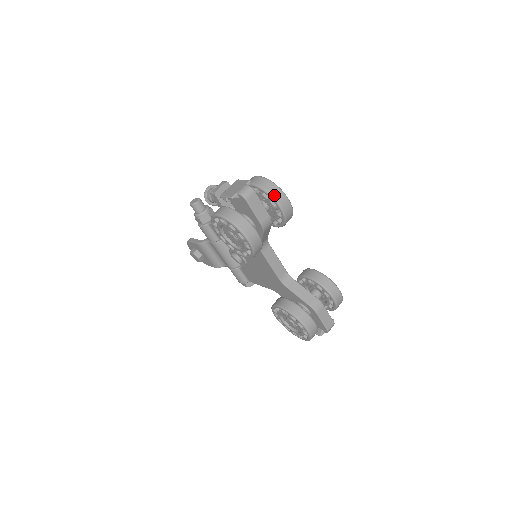
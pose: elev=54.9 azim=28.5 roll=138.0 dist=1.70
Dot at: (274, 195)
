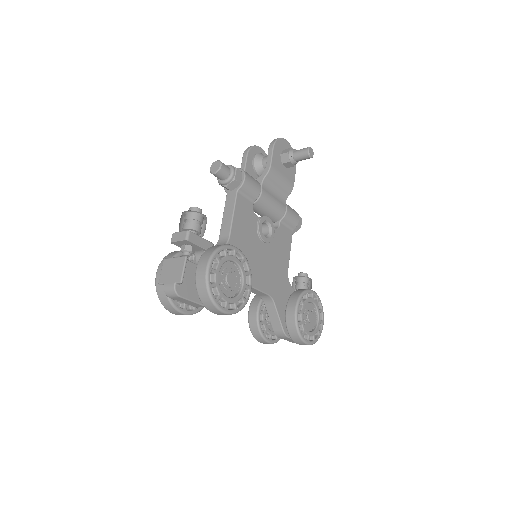
Dot at: (205, 305)
